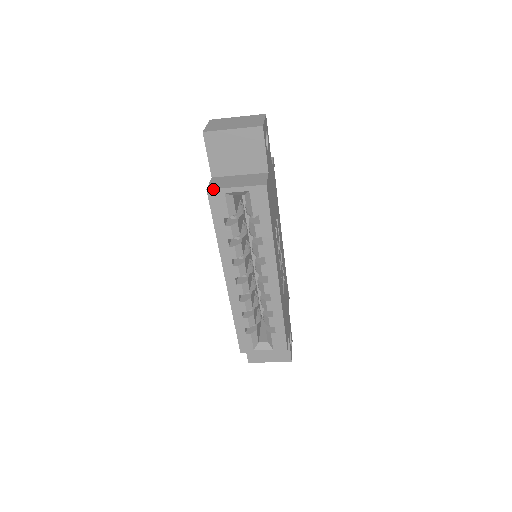
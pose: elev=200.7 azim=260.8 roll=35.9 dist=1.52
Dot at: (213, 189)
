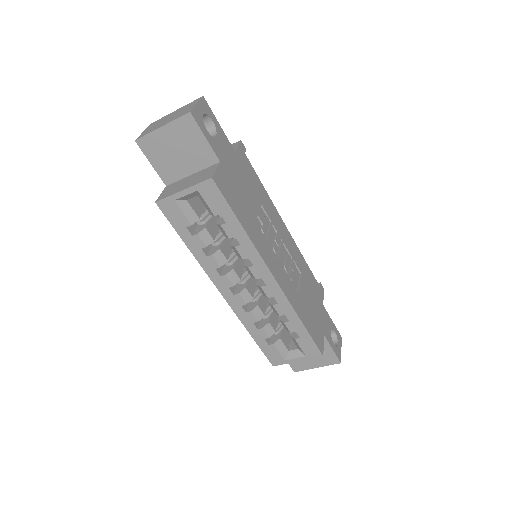
Dot at: (161, 200)
